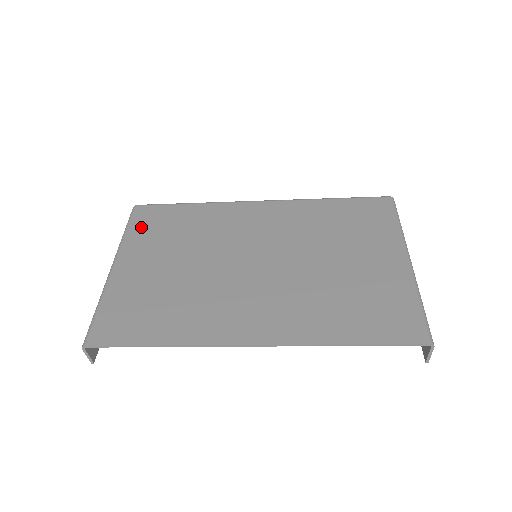
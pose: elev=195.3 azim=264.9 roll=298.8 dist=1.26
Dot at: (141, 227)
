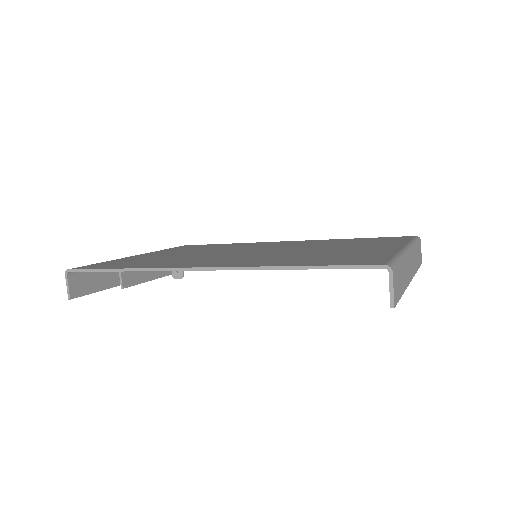
Dot at: (176, 248)
